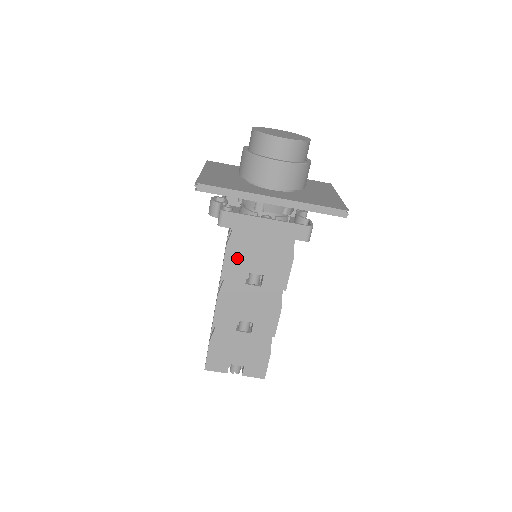
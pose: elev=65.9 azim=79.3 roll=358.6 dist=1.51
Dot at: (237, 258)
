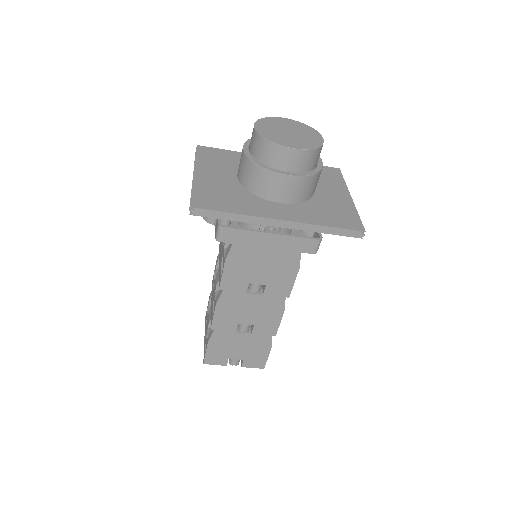
Dot at: (237, 270)
